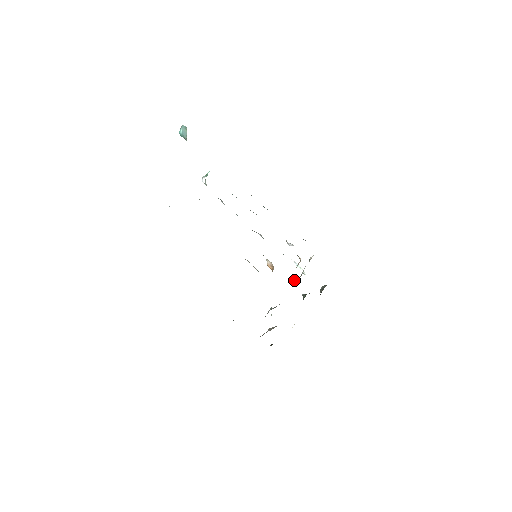
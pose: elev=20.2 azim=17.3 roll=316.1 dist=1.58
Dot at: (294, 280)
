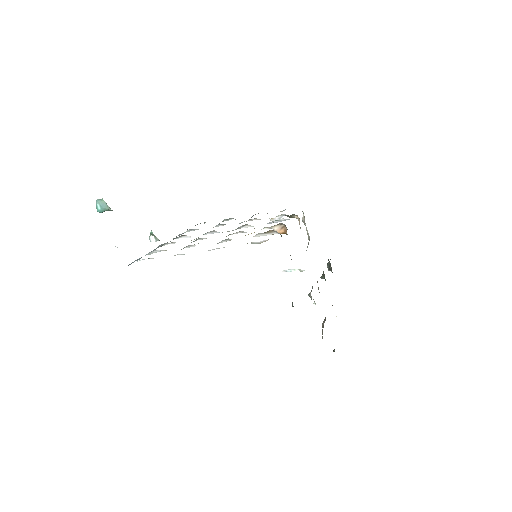
Dot at: (307, 247)
